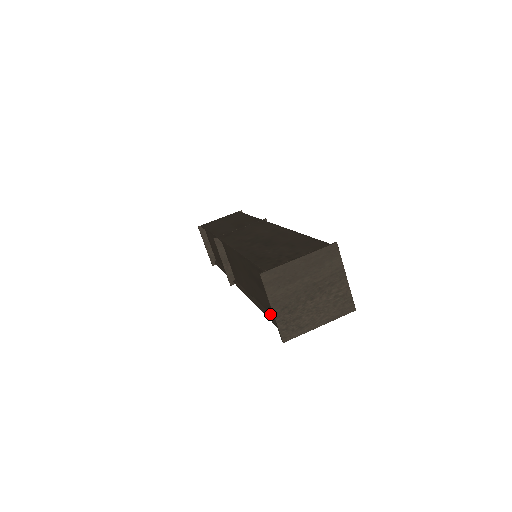
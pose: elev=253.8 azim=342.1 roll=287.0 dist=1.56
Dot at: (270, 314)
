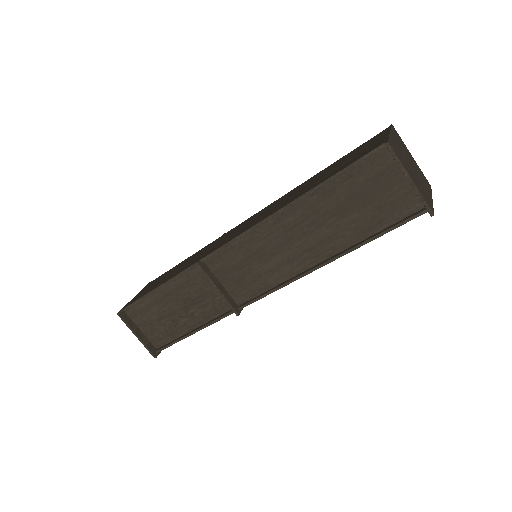
Dot at: (368, 238)
